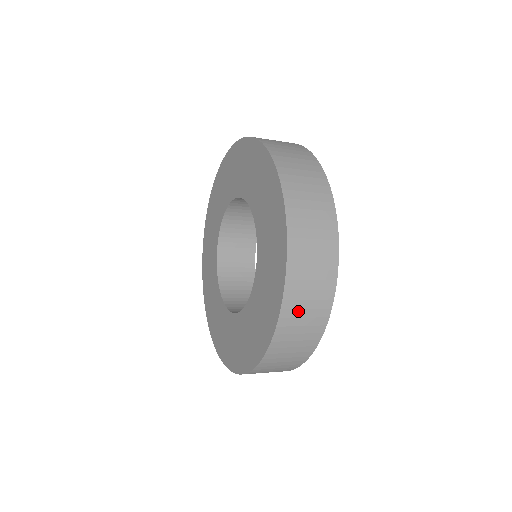
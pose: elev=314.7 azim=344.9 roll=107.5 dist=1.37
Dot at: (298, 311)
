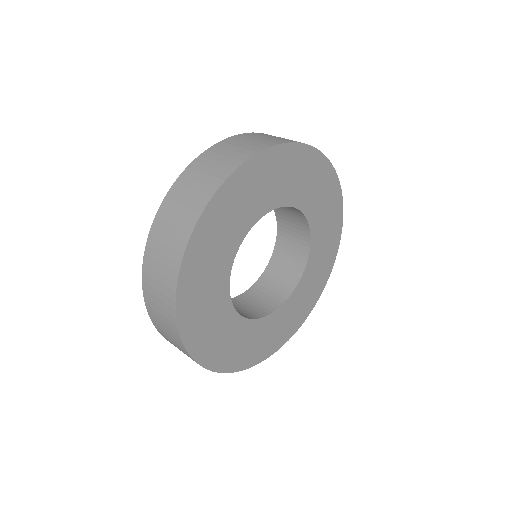
Dot at: occluded
